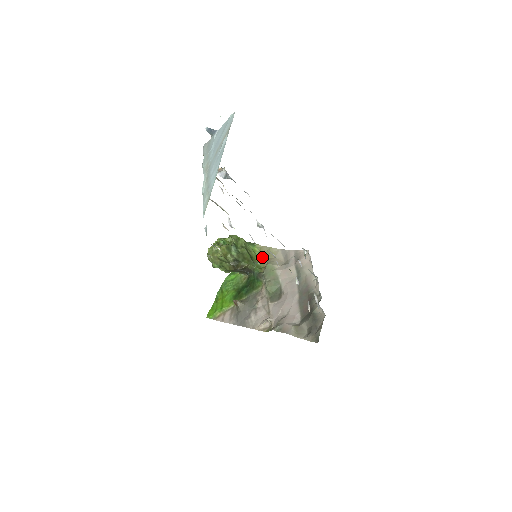
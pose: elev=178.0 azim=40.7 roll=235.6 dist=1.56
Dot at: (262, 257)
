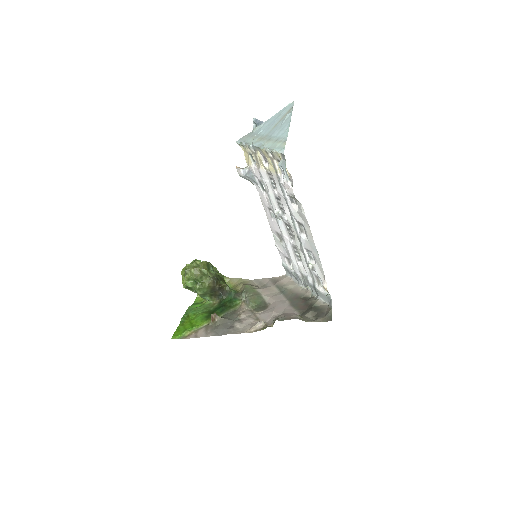
Dot at: (232, 286)
